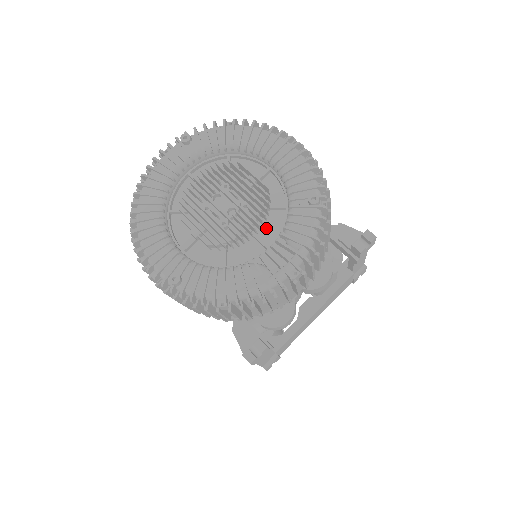
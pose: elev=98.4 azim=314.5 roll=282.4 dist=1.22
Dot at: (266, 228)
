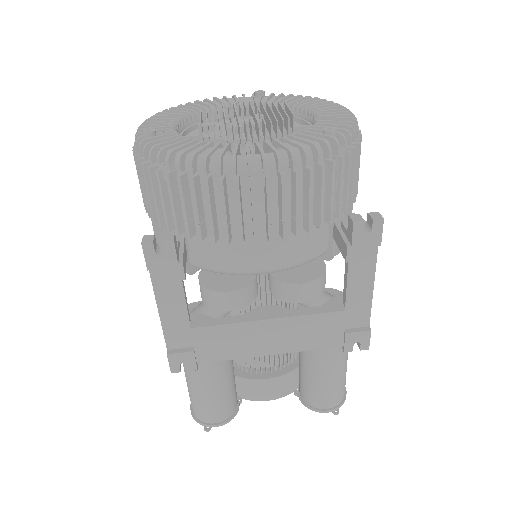
Dot at: occluded
